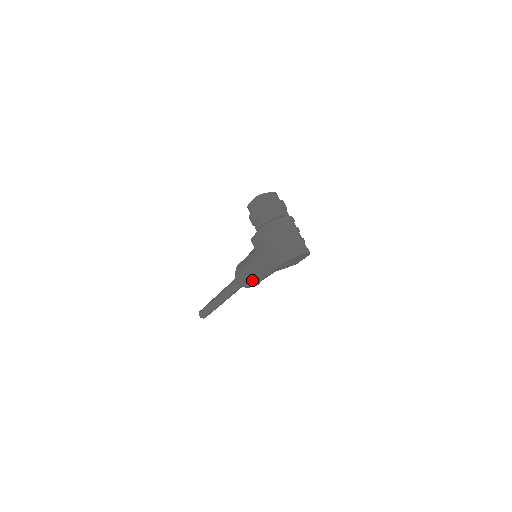
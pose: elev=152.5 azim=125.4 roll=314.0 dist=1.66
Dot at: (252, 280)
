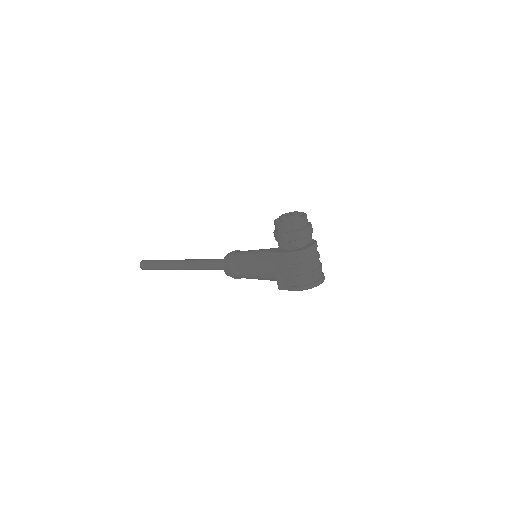
Dot at: (247, 278)
